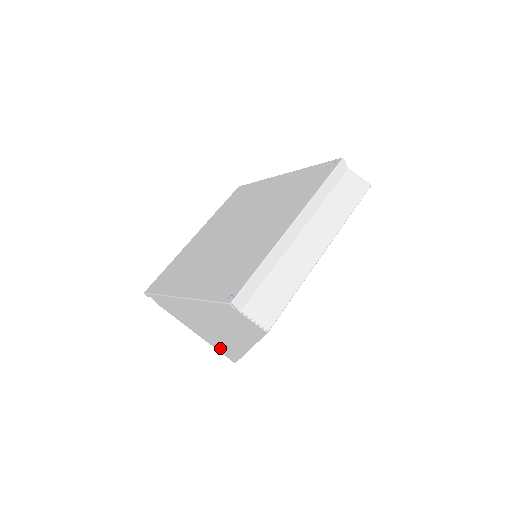
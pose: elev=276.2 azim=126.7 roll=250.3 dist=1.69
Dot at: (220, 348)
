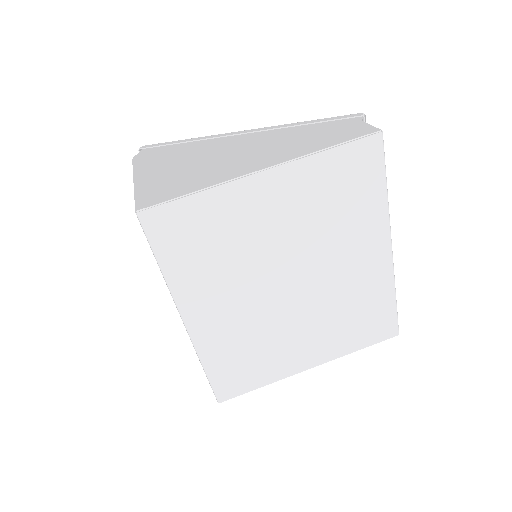
Dot at: (159, 189)
